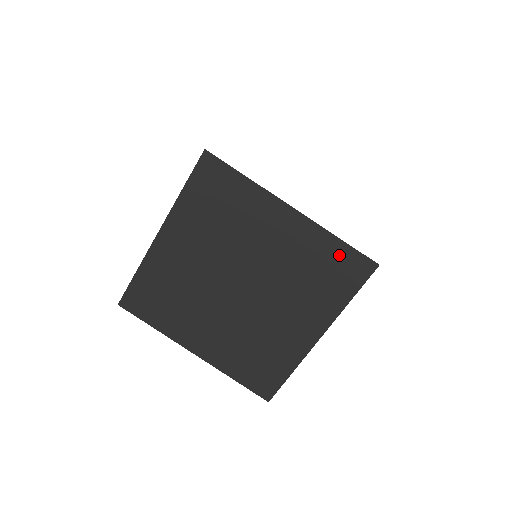
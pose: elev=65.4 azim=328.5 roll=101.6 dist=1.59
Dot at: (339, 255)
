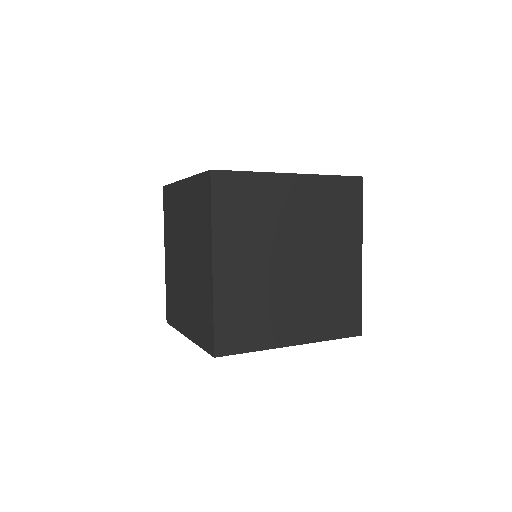
Dot at: (199, 186)
